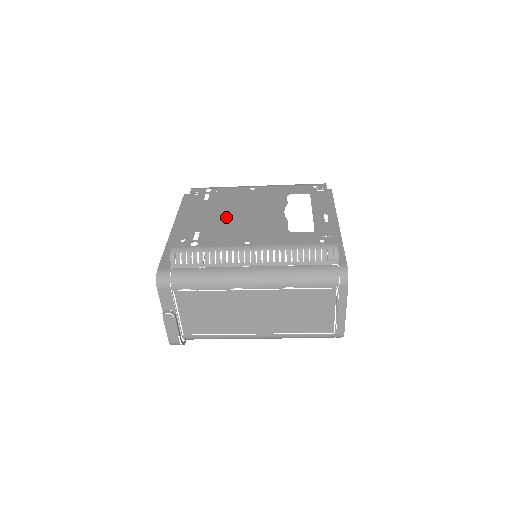
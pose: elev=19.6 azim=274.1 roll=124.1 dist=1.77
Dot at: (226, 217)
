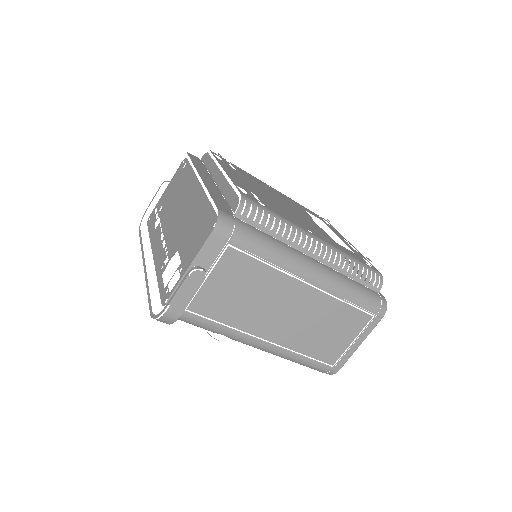
Dot at: (269, 196)
